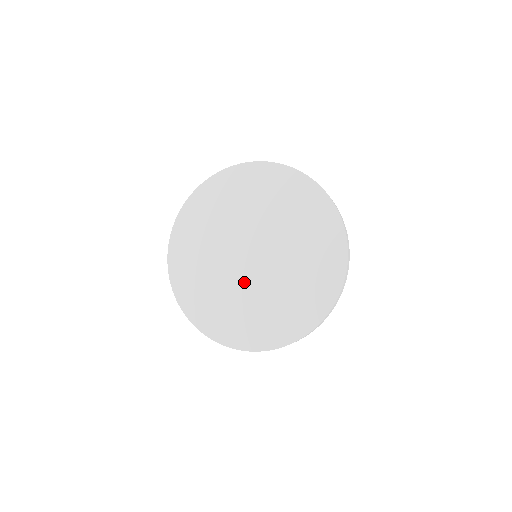
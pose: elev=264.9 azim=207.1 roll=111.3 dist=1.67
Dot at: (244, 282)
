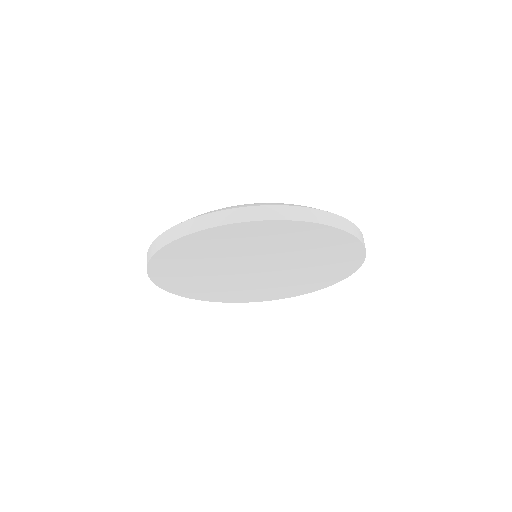
Dot at: (249, 282)
